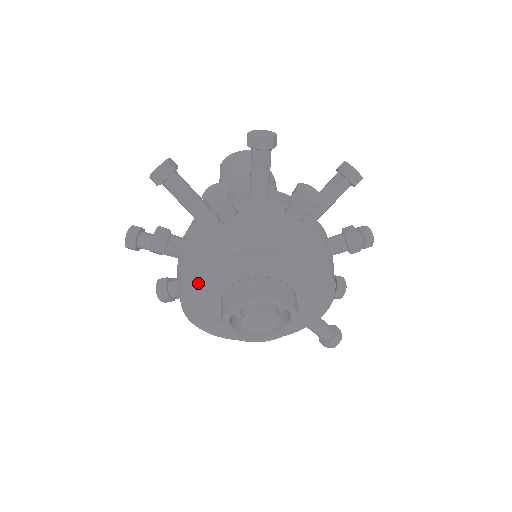
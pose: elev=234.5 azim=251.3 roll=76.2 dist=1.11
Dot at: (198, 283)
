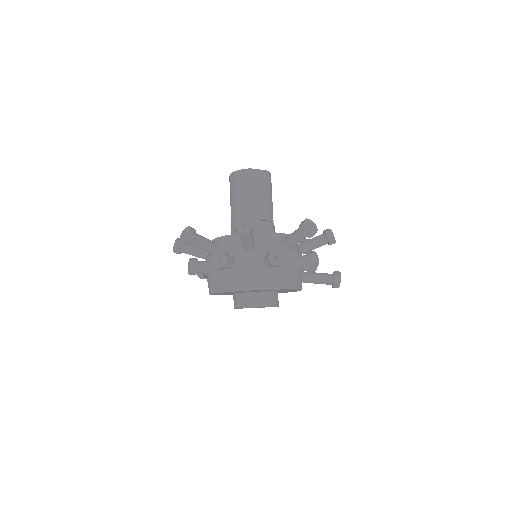
Dot at: occluded
